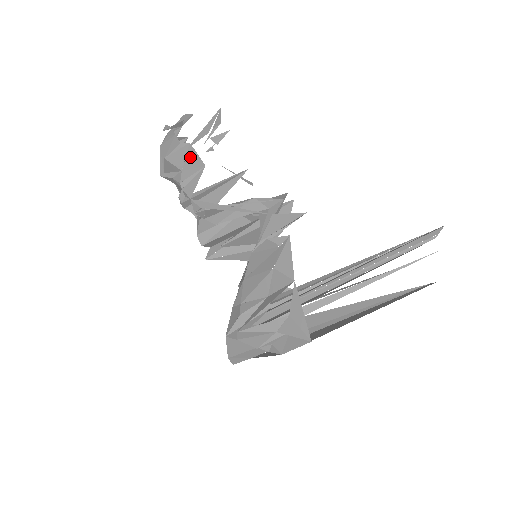
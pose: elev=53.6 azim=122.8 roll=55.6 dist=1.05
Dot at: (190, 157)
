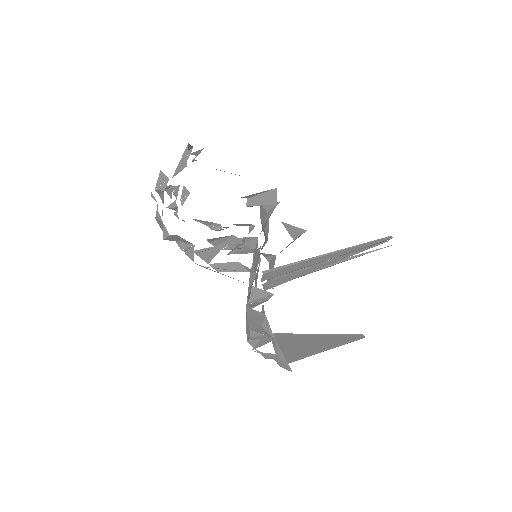
Dot at: (181, 239)
